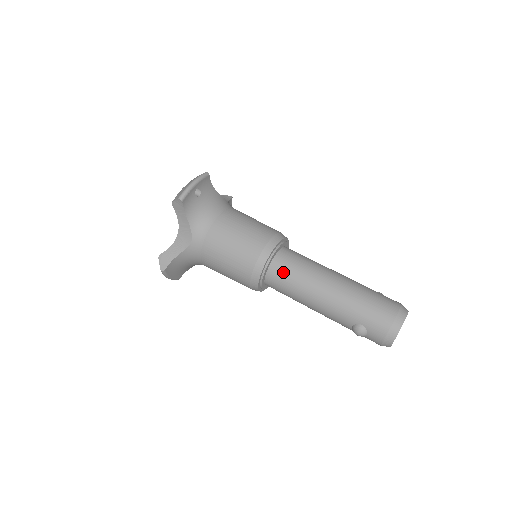
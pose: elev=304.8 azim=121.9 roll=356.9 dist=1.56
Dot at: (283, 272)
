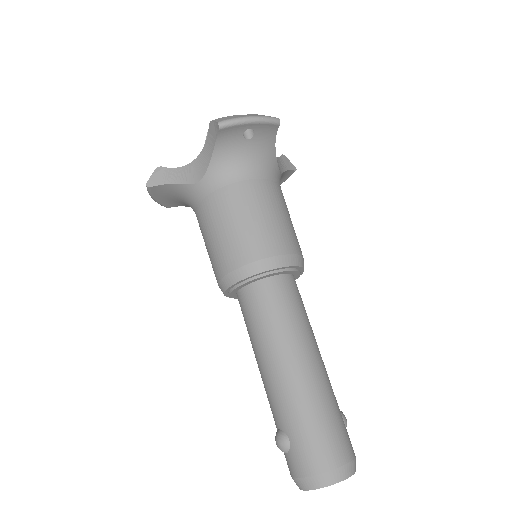
Dot at: (261, 302)
